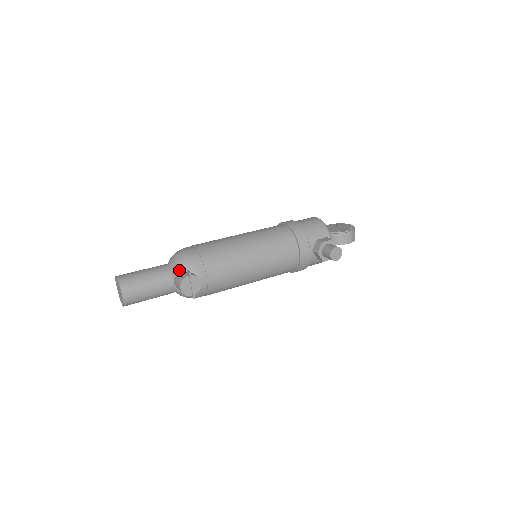
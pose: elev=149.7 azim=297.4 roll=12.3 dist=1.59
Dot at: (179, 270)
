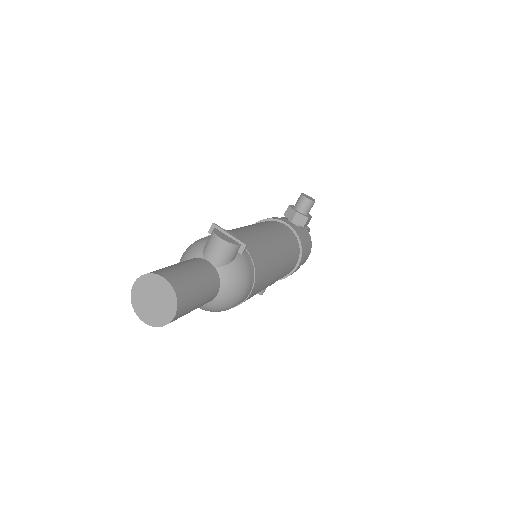
Dot at: (199, 249)
